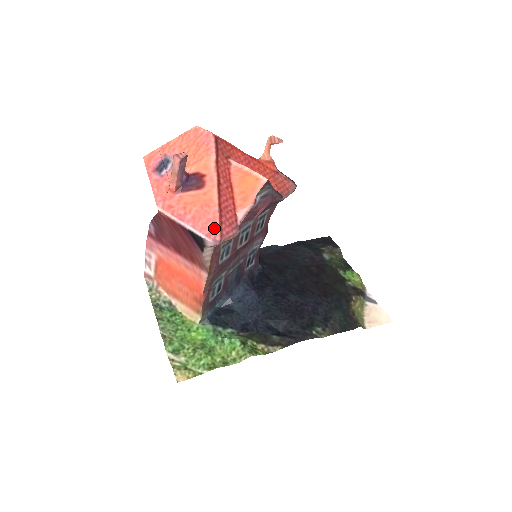
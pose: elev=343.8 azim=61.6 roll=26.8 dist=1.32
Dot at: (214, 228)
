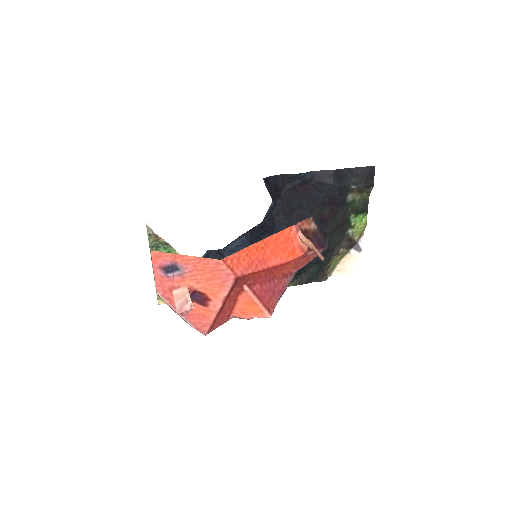
Dot at: (203, 329)
